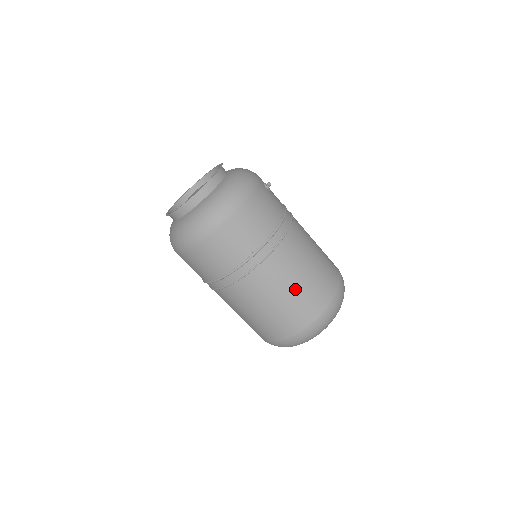
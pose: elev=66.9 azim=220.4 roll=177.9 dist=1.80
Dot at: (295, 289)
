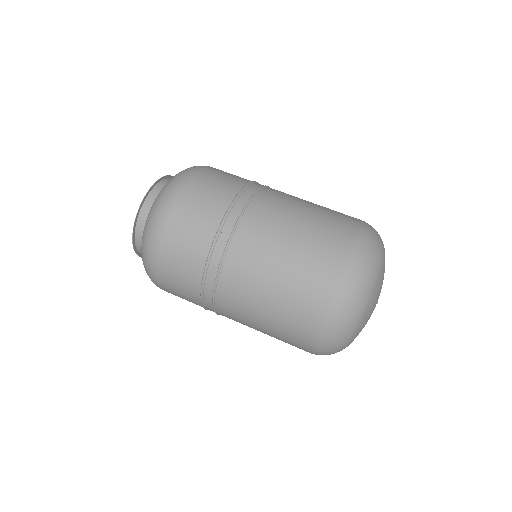
Dot at: (308, 215)
